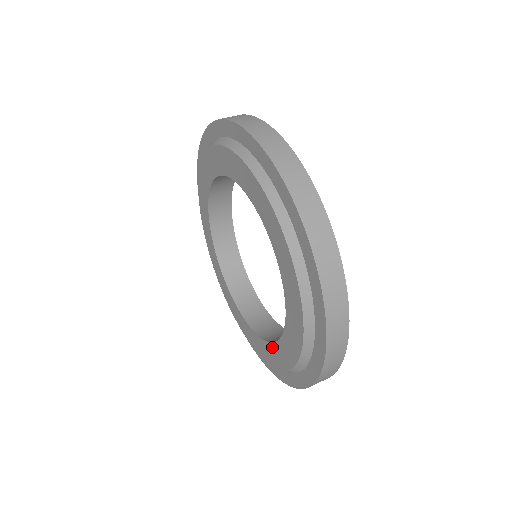
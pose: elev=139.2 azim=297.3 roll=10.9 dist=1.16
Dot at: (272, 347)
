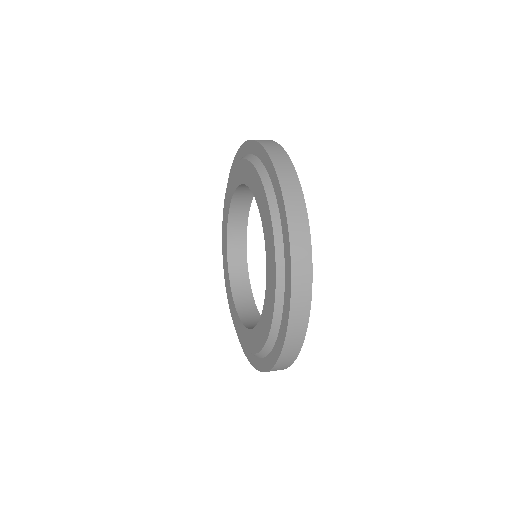
Dot at: (266, 247)
